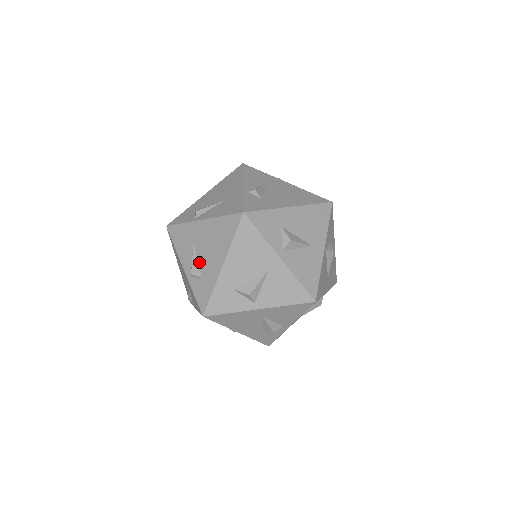
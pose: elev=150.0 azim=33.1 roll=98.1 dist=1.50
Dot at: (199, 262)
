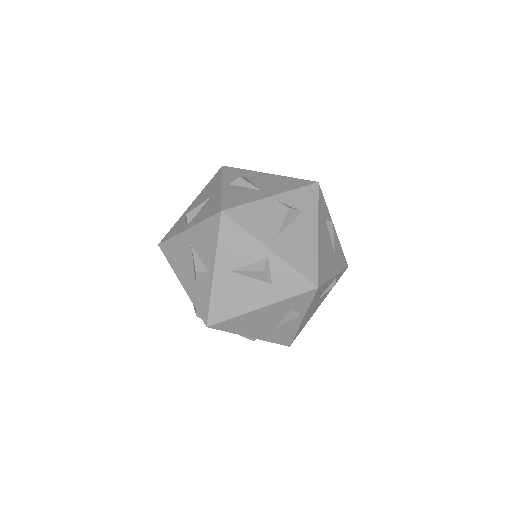
Dot at: occluded
